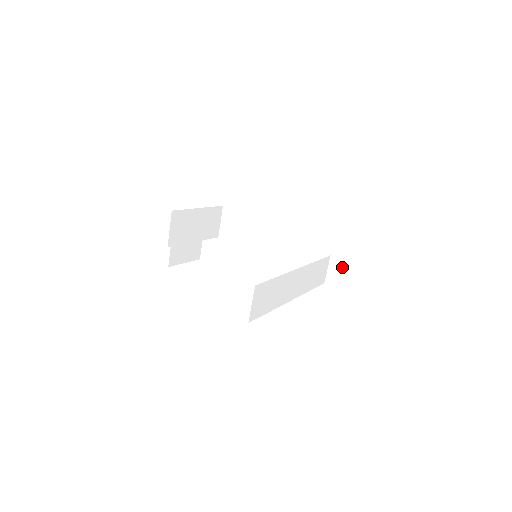
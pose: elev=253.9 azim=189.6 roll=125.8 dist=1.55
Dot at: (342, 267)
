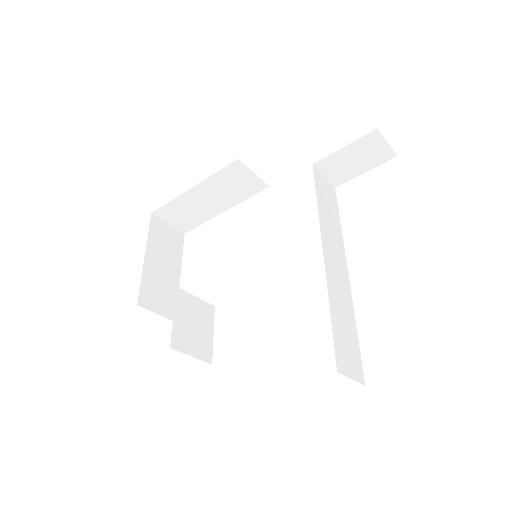
Dot at: (337, 161)
